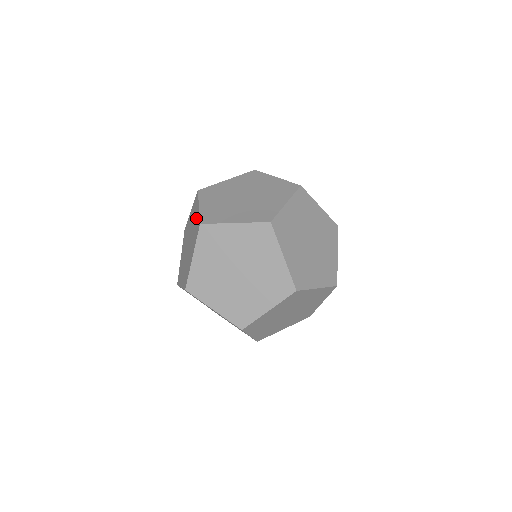
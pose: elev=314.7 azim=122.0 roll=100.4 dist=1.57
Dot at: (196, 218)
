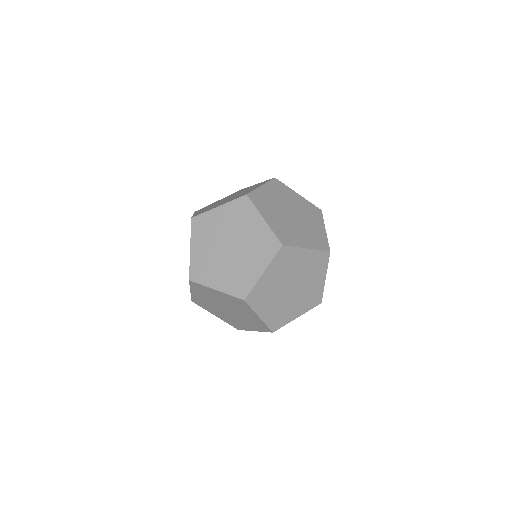
Dot at: occluded
